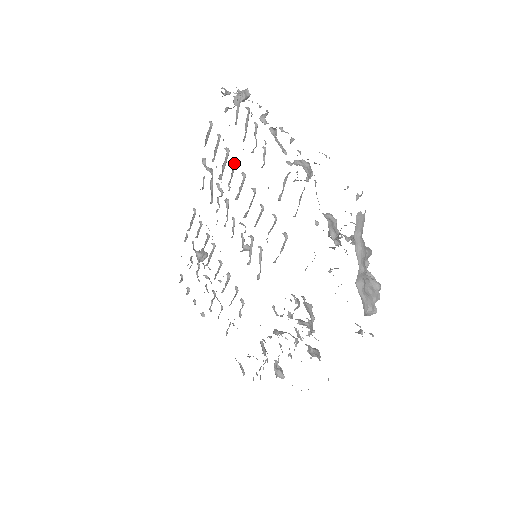
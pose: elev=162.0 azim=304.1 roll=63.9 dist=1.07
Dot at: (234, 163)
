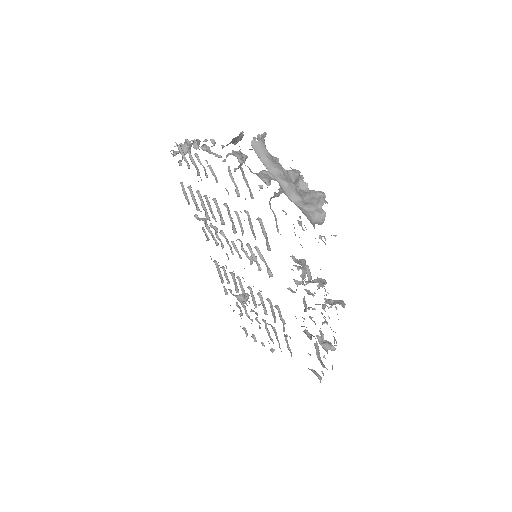
Dot at: (205, 197)
